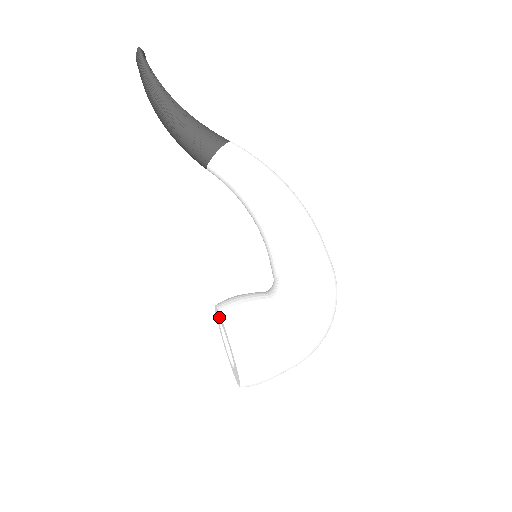
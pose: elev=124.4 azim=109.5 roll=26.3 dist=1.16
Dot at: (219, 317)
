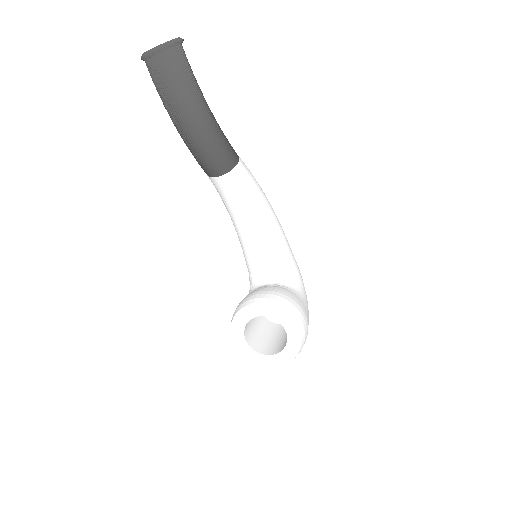
Dot at: (268, 311)
